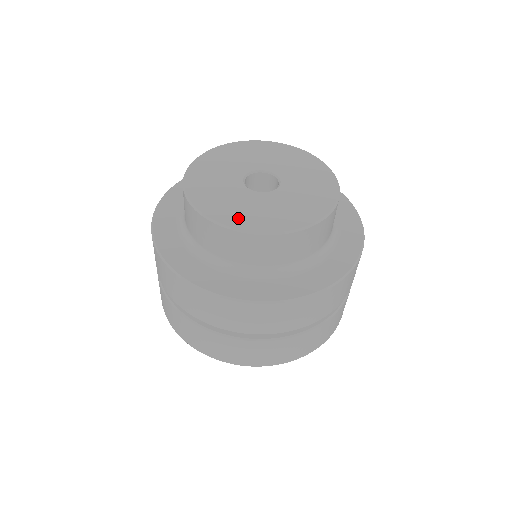
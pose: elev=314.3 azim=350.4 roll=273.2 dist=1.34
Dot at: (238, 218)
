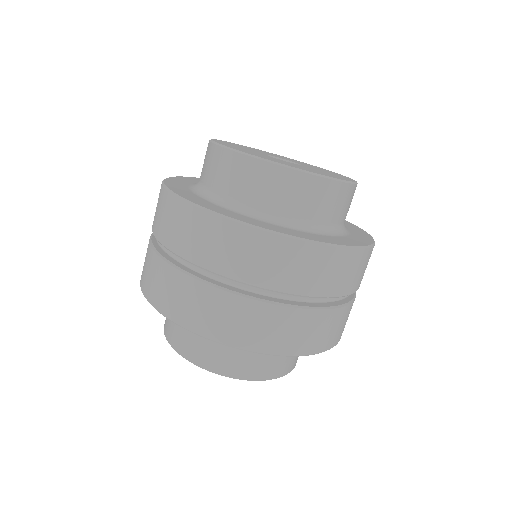
Dot at: (260, 156)
